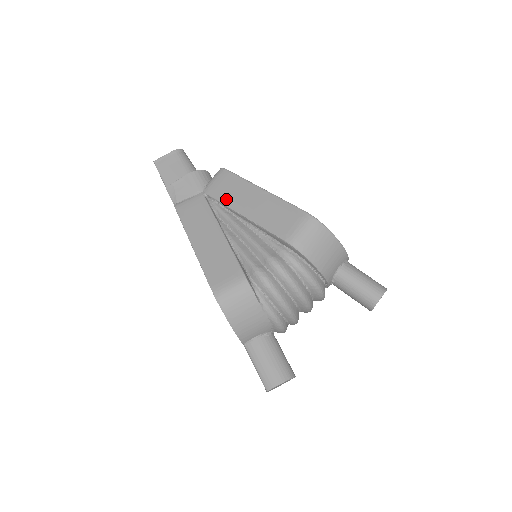
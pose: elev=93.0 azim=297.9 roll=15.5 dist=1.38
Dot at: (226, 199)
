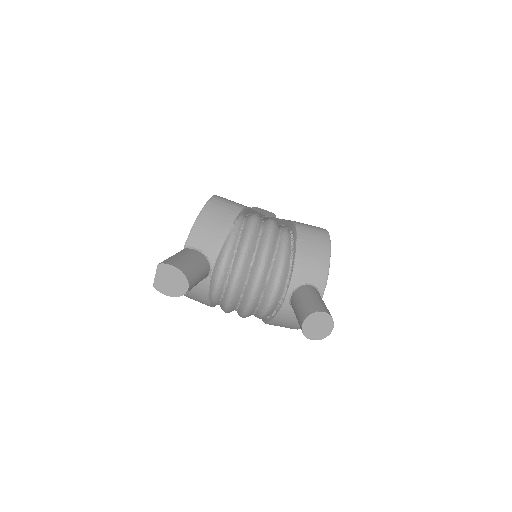
Dot at: occluded
